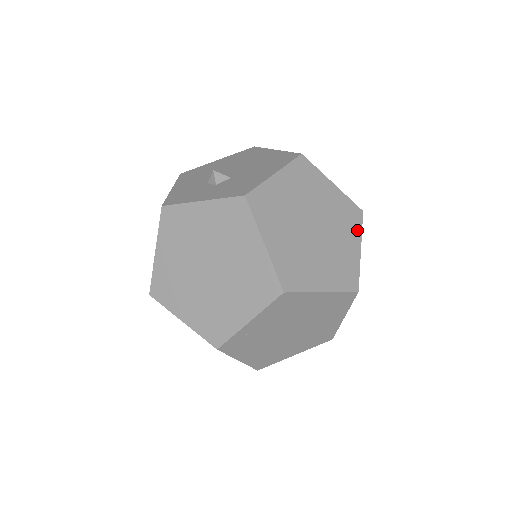
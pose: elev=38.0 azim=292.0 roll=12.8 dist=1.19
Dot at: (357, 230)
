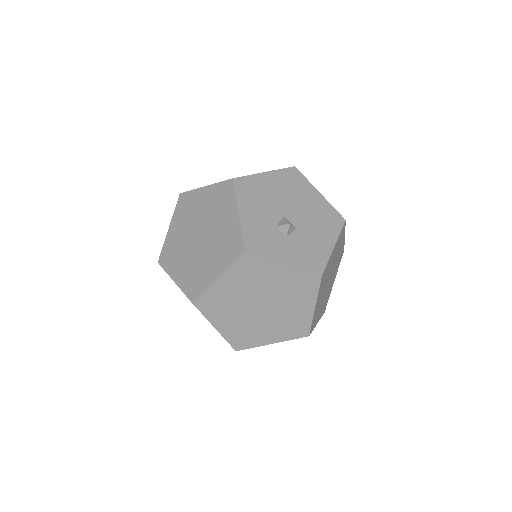
Dot at: (338, 267)
